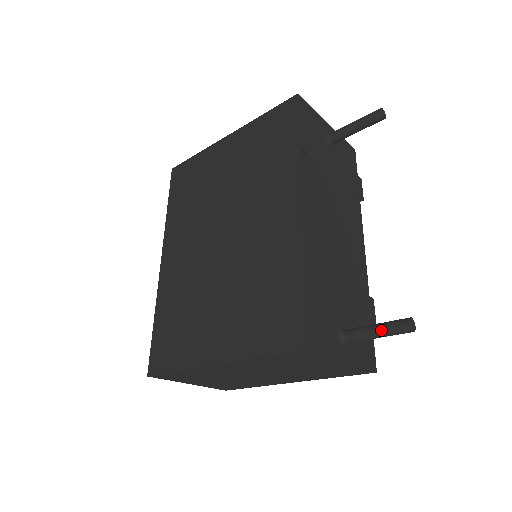
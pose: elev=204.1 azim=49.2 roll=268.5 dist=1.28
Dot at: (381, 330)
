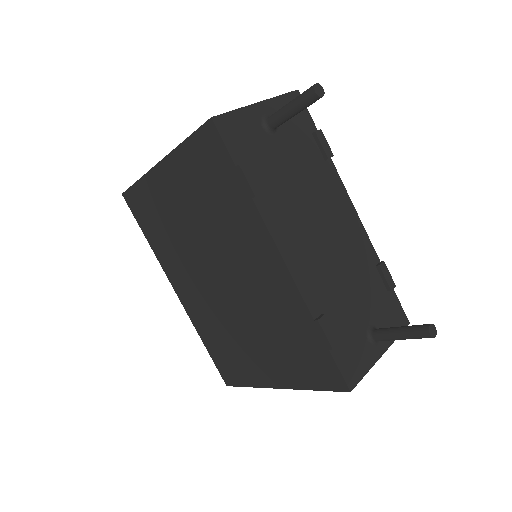
Dot at: (406, 338)
